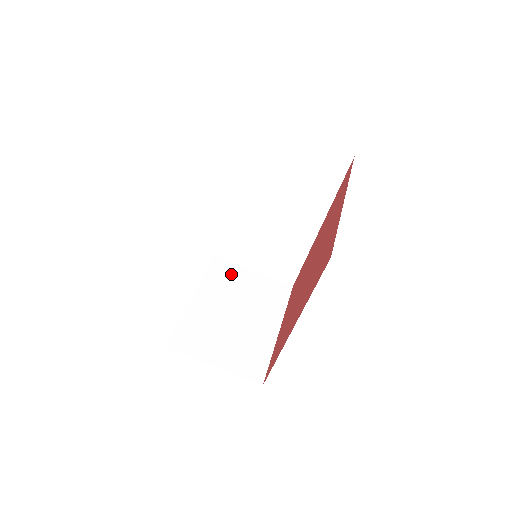
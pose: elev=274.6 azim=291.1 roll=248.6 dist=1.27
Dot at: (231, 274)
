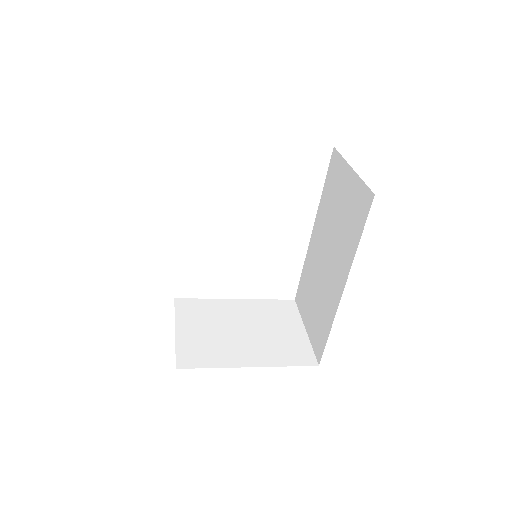
Dot at: (285, 316)
